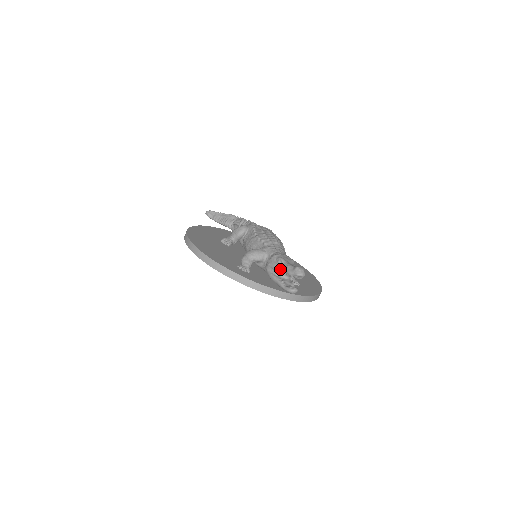
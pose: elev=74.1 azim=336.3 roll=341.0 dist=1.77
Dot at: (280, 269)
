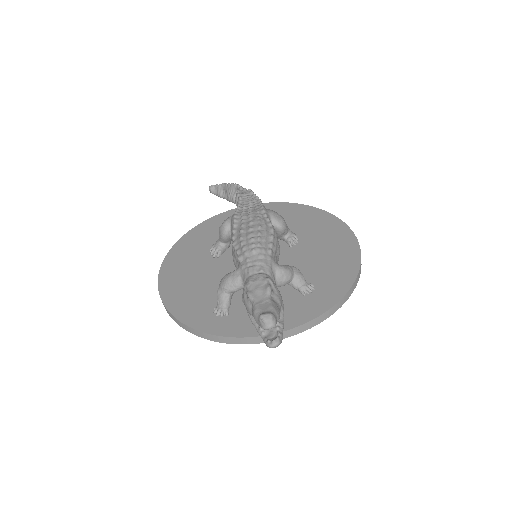
Dot at: (250, 313)
